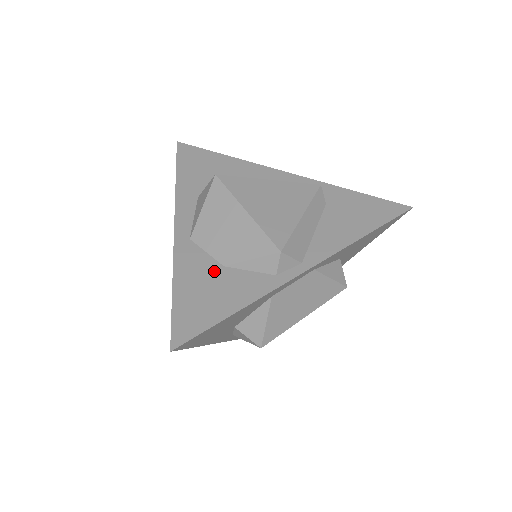
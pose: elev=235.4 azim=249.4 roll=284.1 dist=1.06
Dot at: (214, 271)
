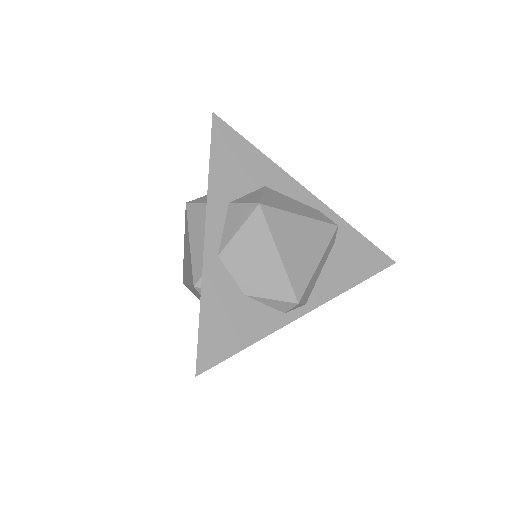
Dot at: (236, 299)
